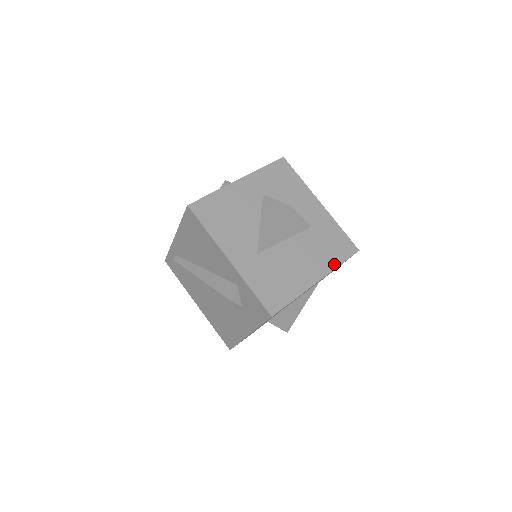
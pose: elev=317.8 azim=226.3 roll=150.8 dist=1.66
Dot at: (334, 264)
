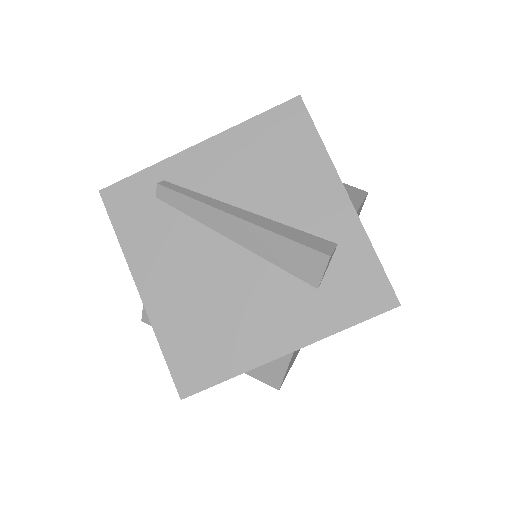
Dot at: occluded
